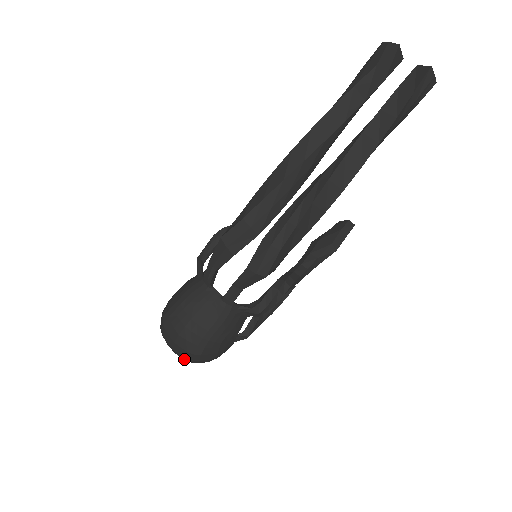
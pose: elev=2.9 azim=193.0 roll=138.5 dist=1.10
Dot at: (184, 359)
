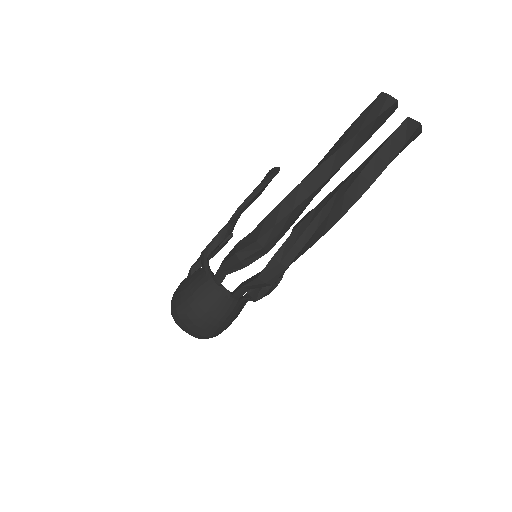
Dot at: occluded
